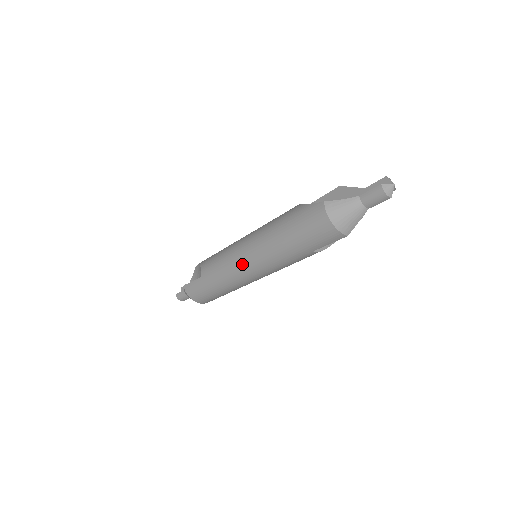
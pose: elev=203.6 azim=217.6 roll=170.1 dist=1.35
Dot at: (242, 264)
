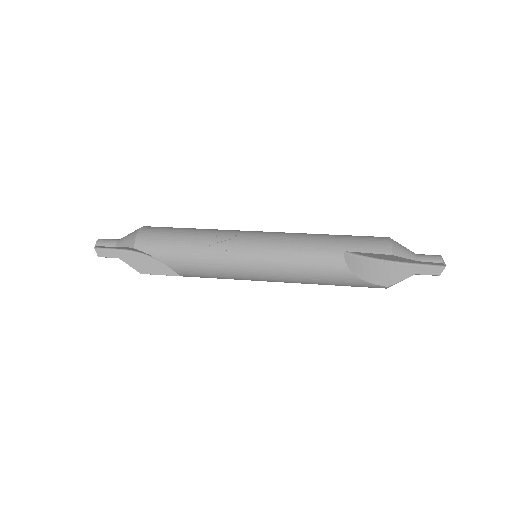
Dot at: occluded
